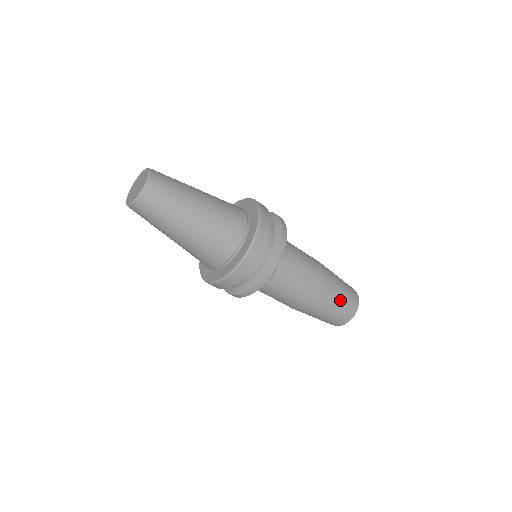
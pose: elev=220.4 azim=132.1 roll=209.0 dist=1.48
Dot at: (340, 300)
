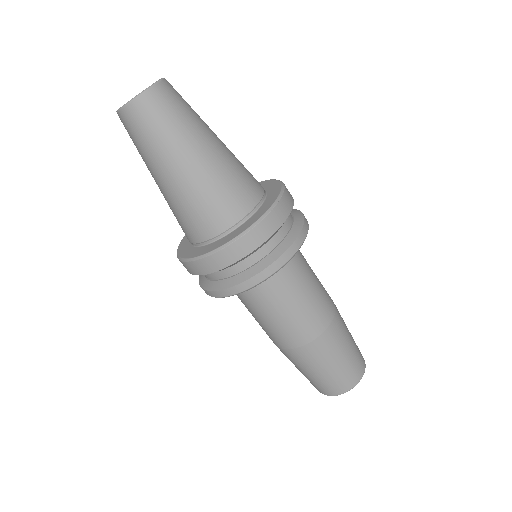
Dot at: (351, 338)
